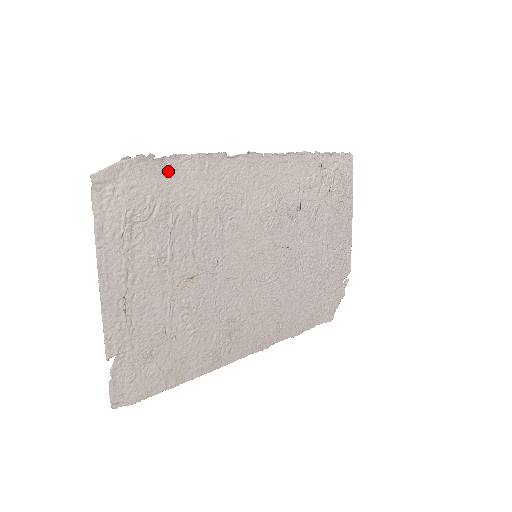
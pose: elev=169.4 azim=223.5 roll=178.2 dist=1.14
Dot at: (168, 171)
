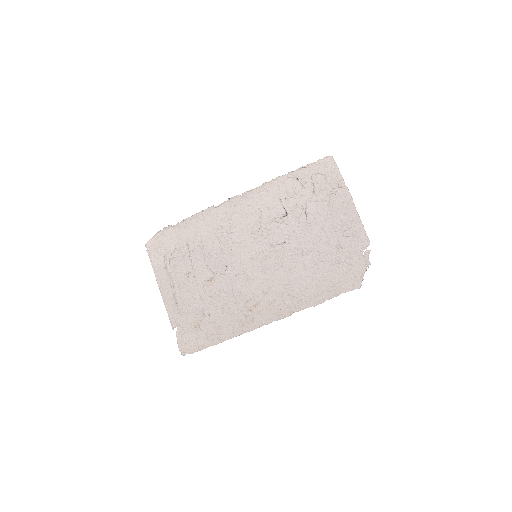
Dot at: (182, 229)
